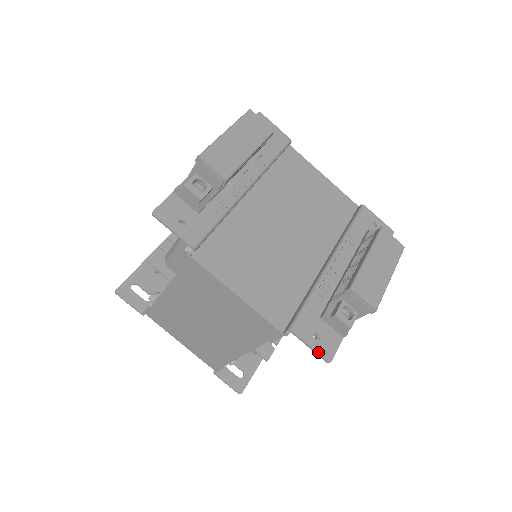
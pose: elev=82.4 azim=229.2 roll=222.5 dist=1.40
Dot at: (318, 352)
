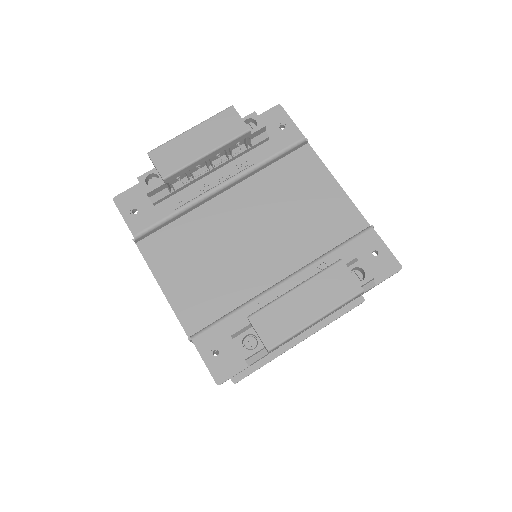
Dot at: (209, 369)
